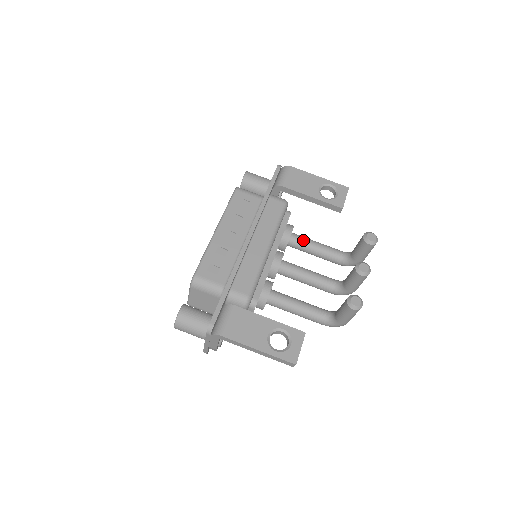
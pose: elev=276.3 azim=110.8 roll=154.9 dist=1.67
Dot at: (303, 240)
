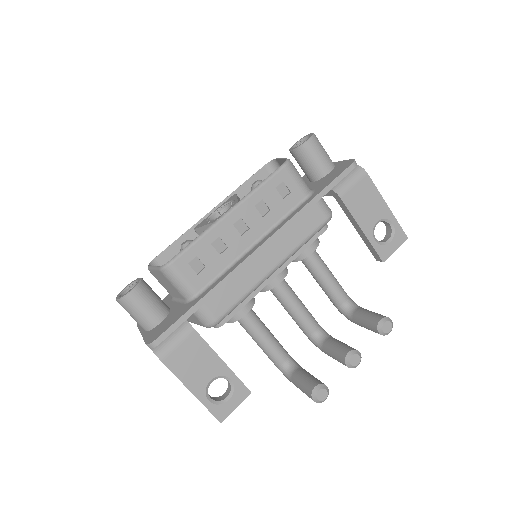
Dot at: (318, 264)
